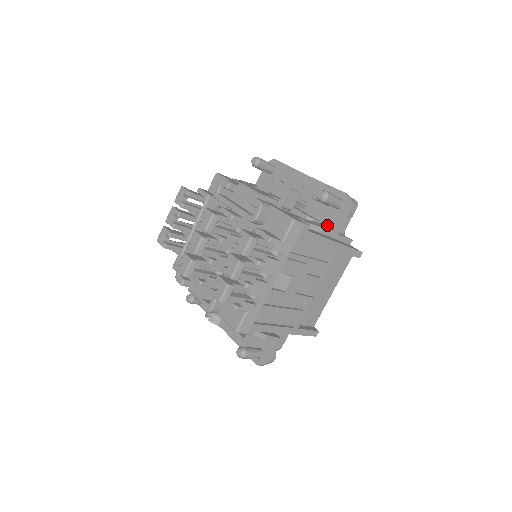
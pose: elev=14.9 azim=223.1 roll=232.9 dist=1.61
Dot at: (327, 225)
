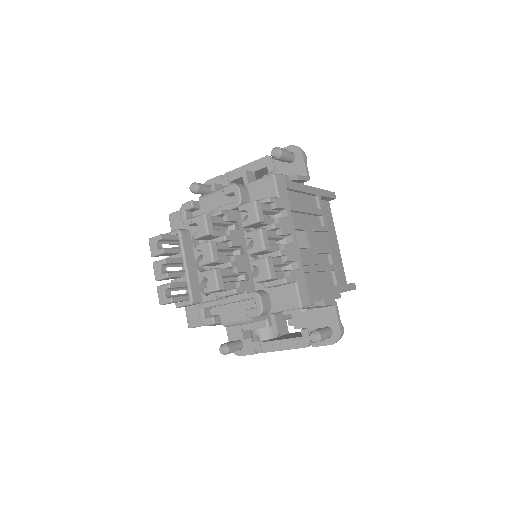
Dot at: occluded
